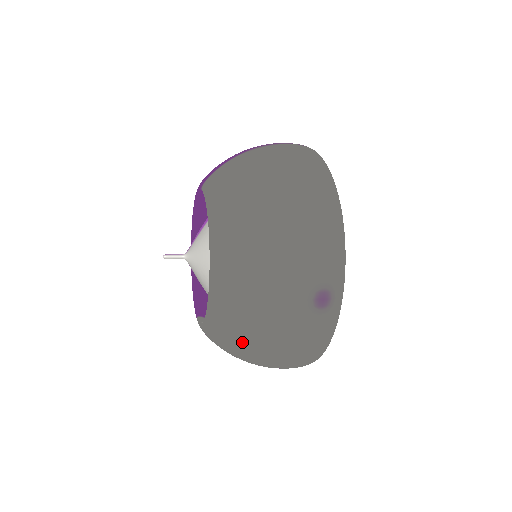
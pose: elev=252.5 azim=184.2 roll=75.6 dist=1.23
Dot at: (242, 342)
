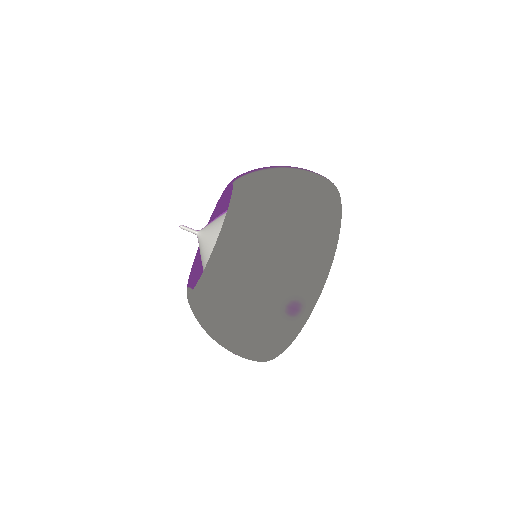
Dot at: (216, 319)
